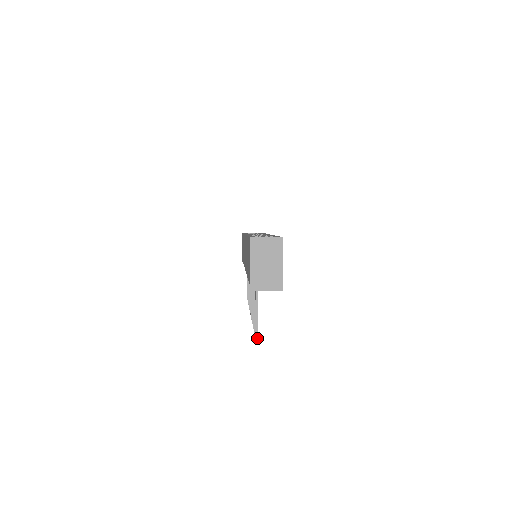
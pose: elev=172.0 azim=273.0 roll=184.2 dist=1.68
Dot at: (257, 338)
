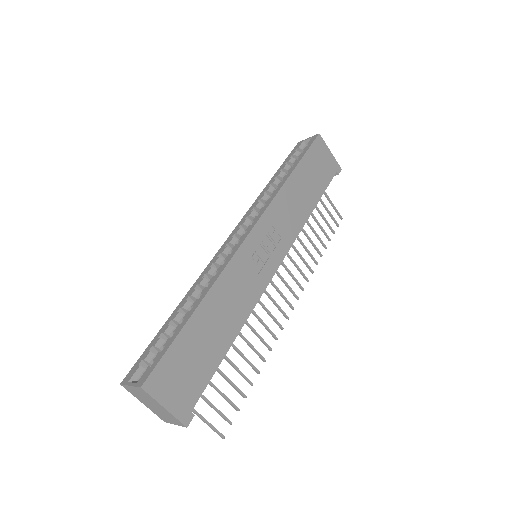
Dot at: (221, 437)
